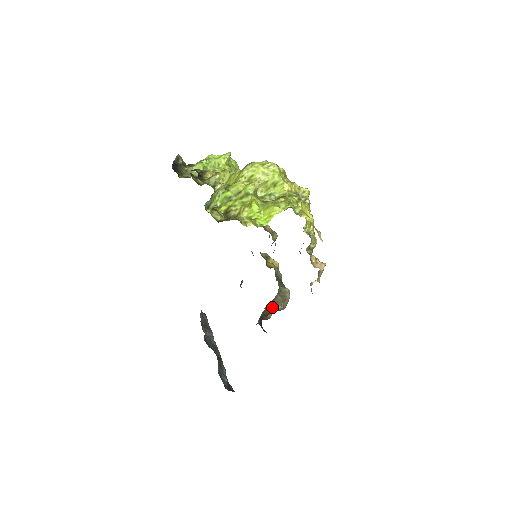
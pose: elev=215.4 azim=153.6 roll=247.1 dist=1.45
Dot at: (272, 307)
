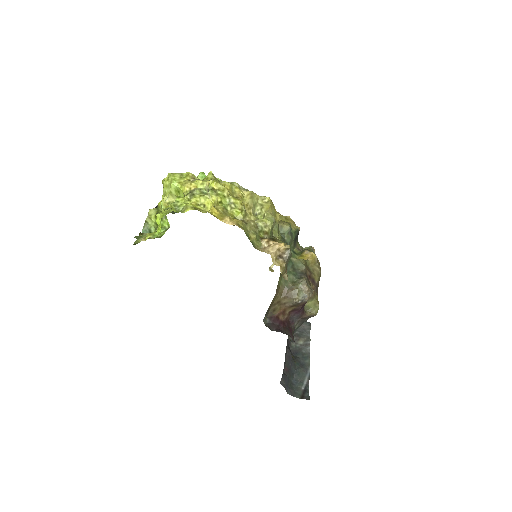
Dot at: (286, 303)
